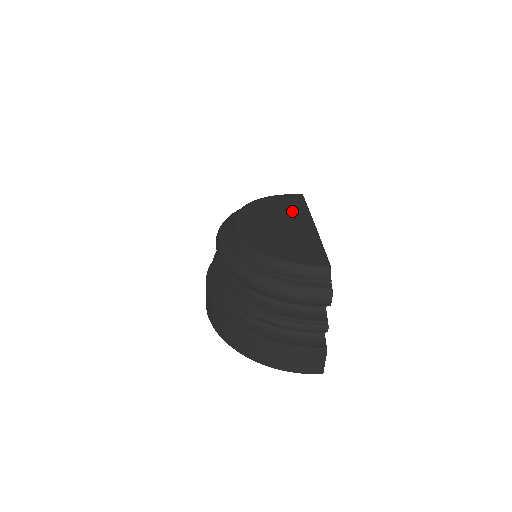
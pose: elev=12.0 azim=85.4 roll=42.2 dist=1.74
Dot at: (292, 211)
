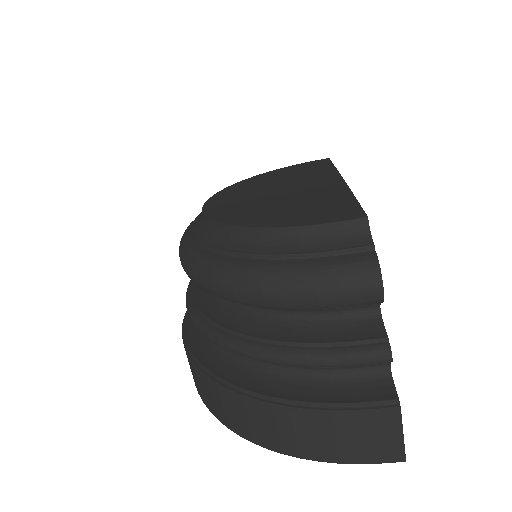
Dot at: (306, 174)
